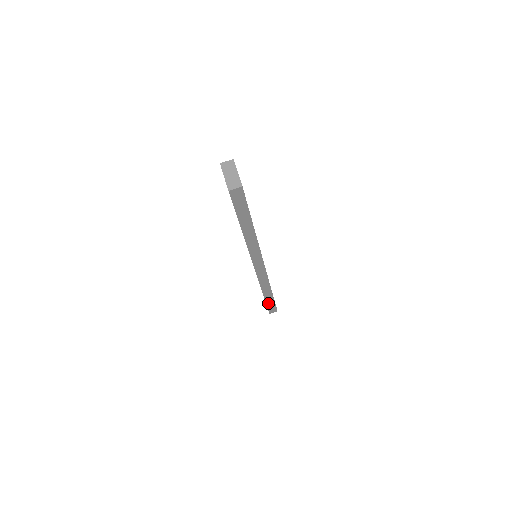
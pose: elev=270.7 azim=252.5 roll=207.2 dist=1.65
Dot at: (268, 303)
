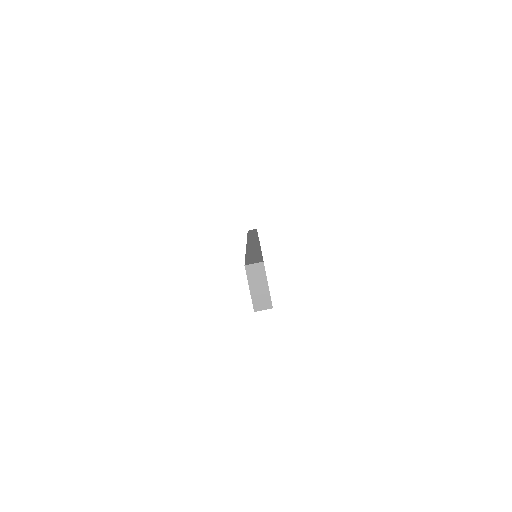
Dot at: occluded
